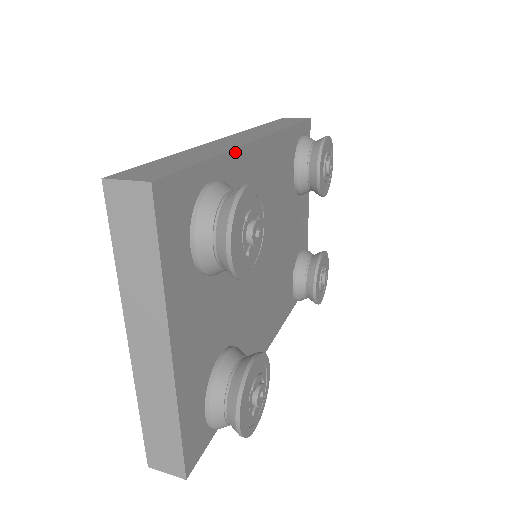
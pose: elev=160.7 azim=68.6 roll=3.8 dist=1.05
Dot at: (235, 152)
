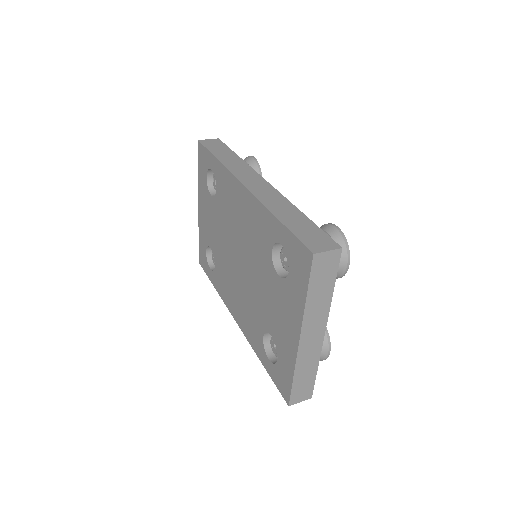
Dot at: (287, 201)
